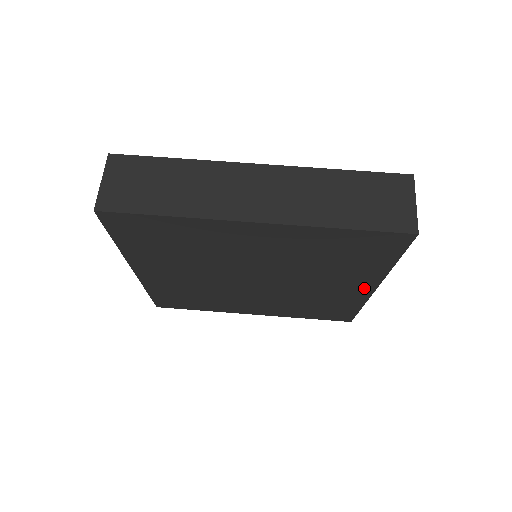
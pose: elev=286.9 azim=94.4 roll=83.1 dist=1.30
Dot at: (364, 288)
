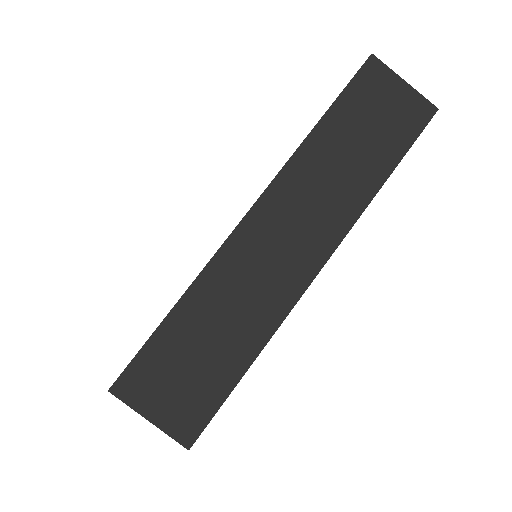
Dot at: occluded
